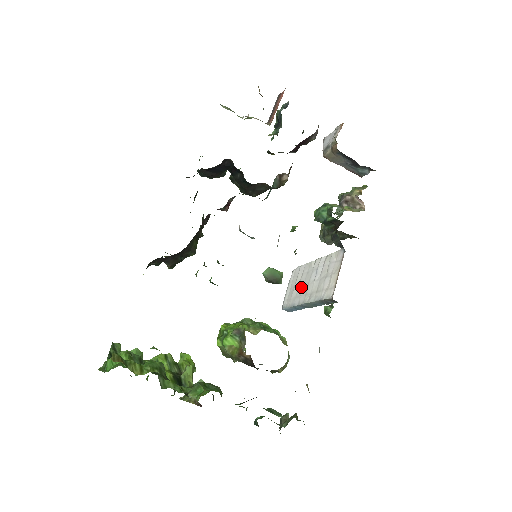
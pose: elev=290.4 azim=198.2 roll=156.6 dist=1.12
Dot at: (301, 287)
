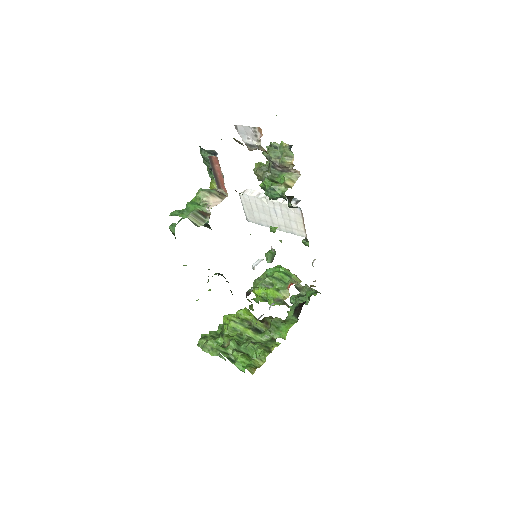
Dot at: (263, 215)
